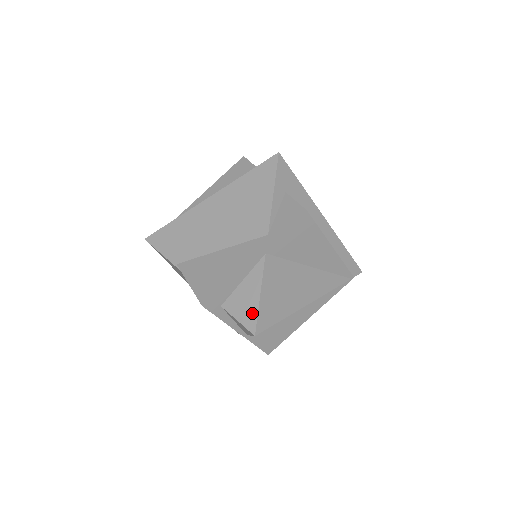
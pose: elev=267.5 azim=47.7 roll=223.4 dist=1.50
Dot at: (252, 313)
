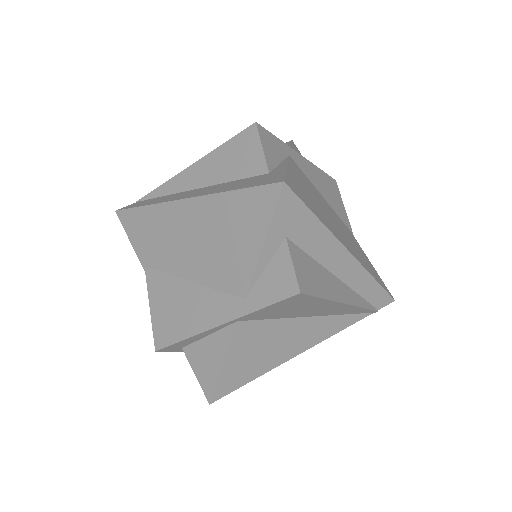
Dot at: (211, 379)
